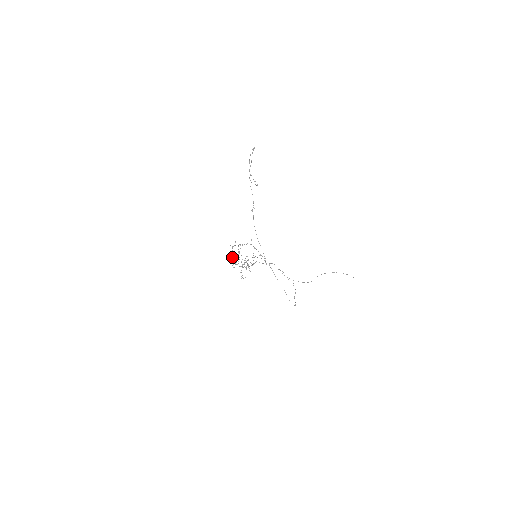
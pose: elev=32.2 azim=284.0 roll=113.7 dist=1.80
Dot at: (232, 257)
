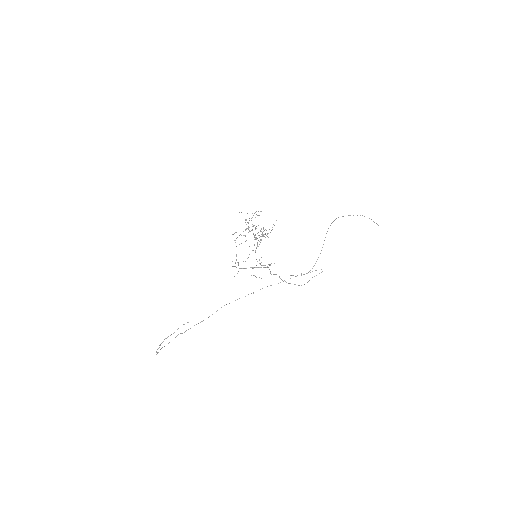
Dot at: (246, 229)
